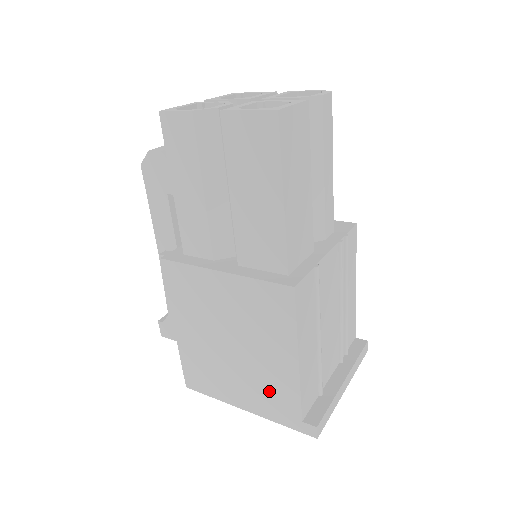
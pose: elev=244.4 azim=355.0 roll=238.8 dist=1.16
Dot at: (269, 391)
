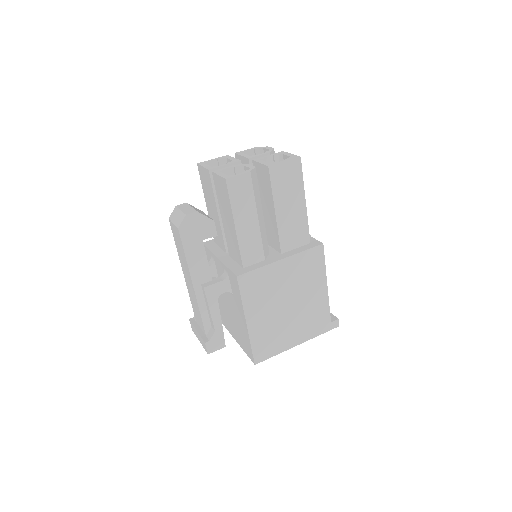
Dot at: (312, 318)
